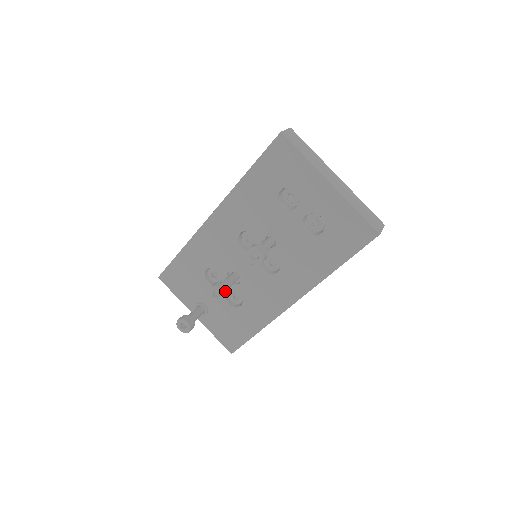
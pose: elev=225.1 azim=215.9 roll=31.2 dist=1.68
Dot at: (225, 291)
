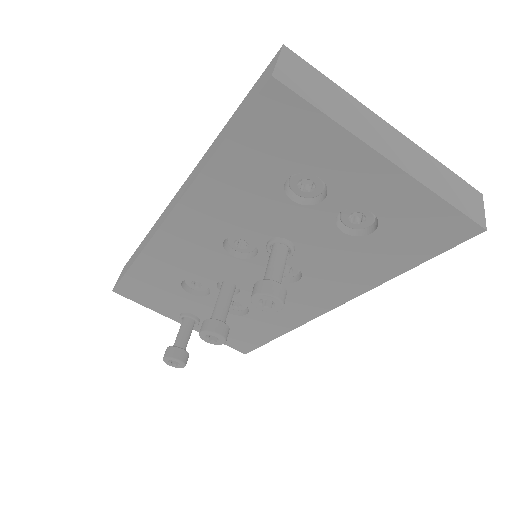
Dot at: (225, 331)
